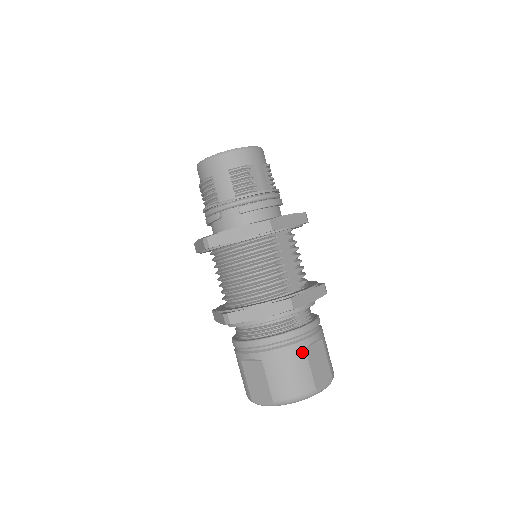
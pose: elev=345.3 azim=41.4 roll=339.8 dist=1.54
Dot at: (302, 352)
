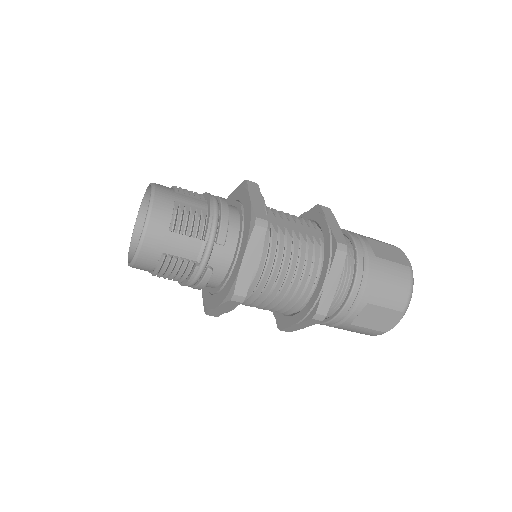
Dot at: (378, 261)
